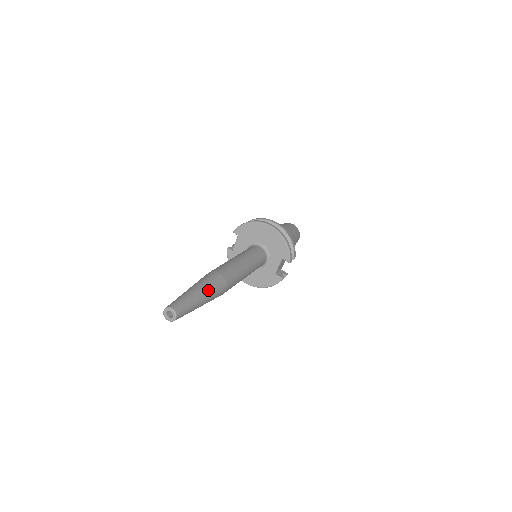
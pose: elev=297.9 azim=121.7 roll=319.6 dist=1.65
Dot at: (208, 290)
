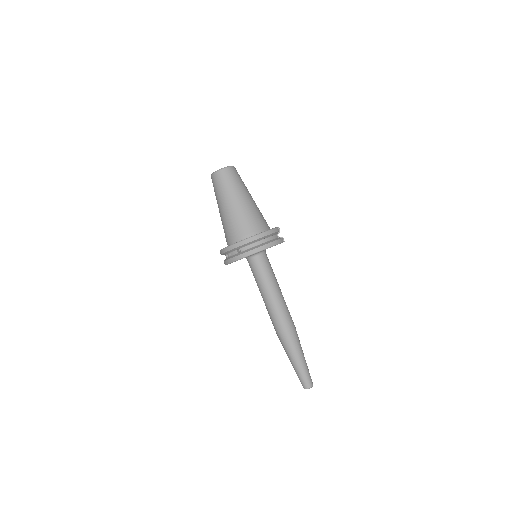
Dot at: (298, 351)
